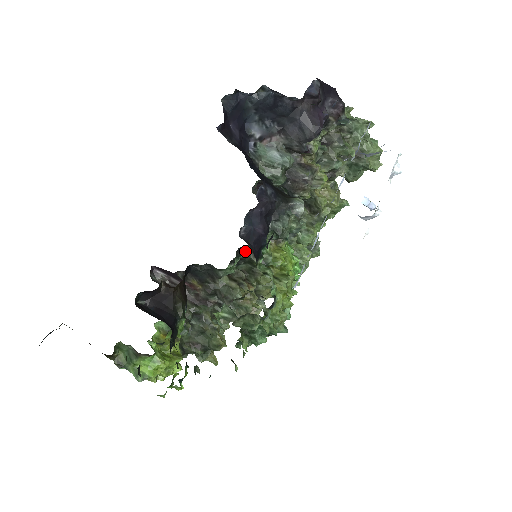
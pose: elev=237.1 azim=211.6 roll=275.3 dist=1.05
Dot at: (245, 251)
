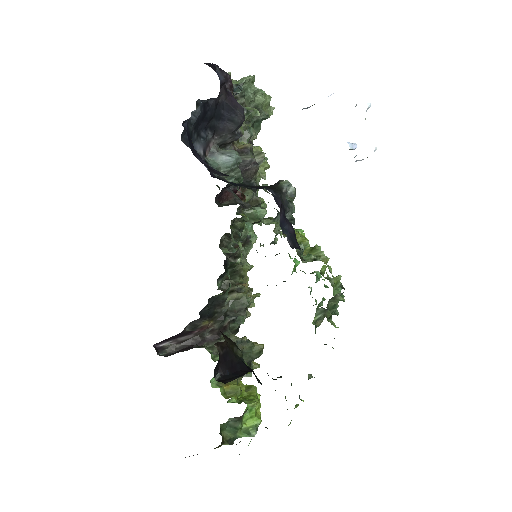
Dot at: (227, 261)
